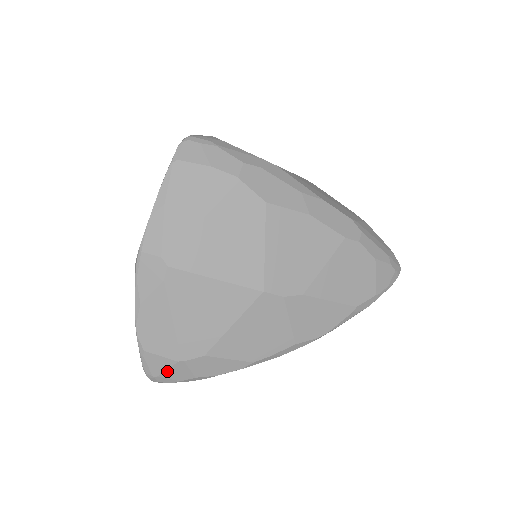
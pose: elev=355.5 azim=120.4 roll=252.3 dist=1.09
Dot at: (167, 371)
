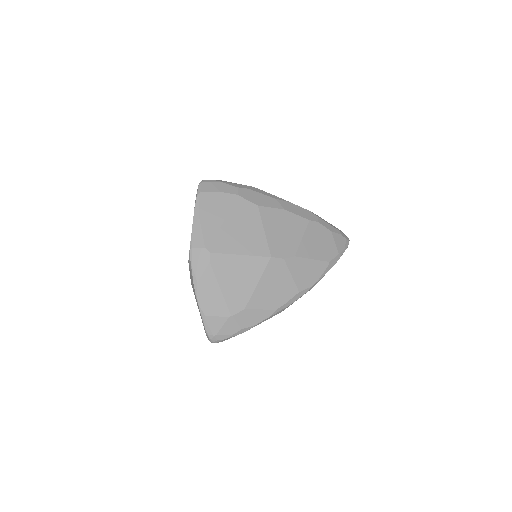
Dot at: (222, 328)
